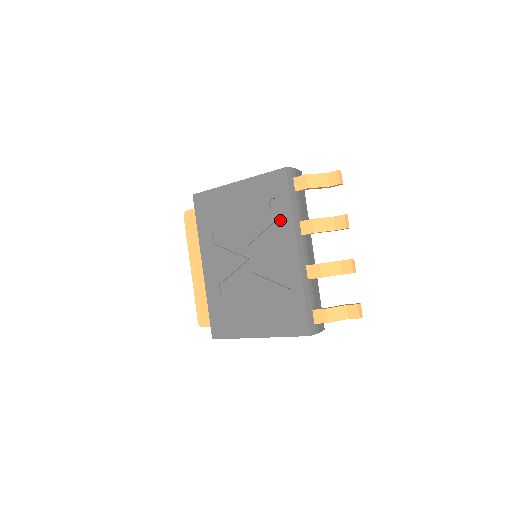
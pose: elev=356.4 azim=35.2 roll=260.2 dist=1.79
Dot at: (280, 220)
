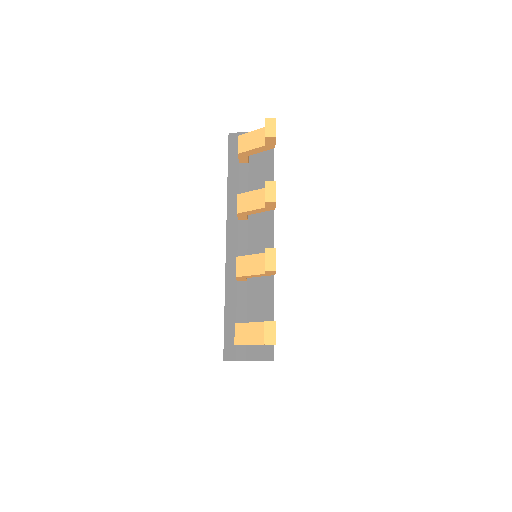
Dot at: occluded
